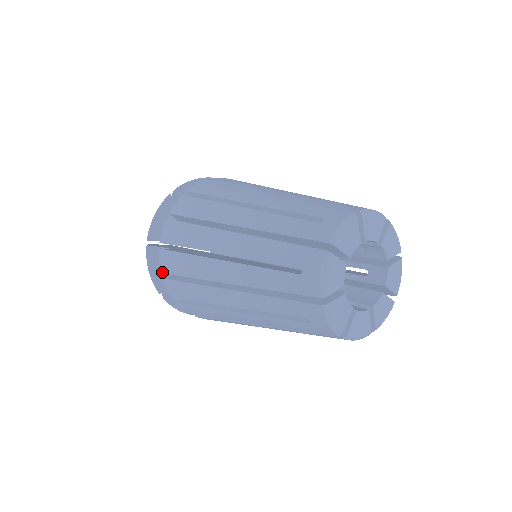
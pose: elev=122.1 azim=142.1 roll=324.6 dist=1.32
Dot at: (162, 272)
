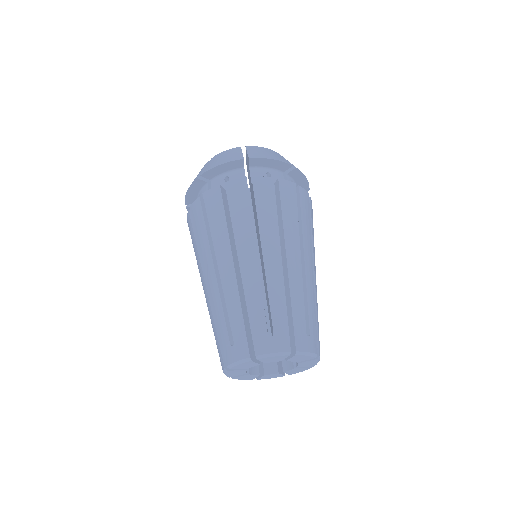
Dot at: (190, 209)
